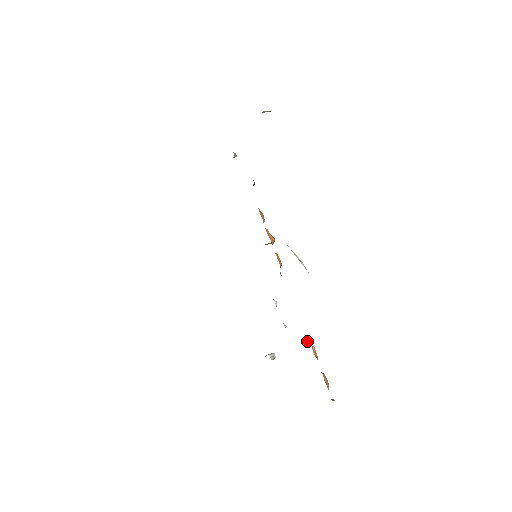
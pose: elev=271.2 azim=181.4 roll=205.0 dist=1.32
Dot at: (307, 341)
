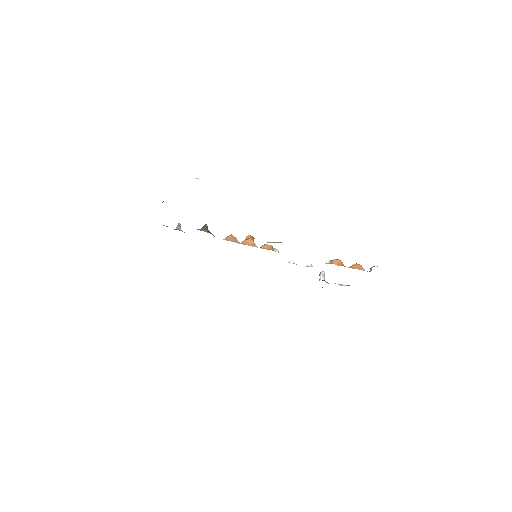
Dot at: (328, 261)
